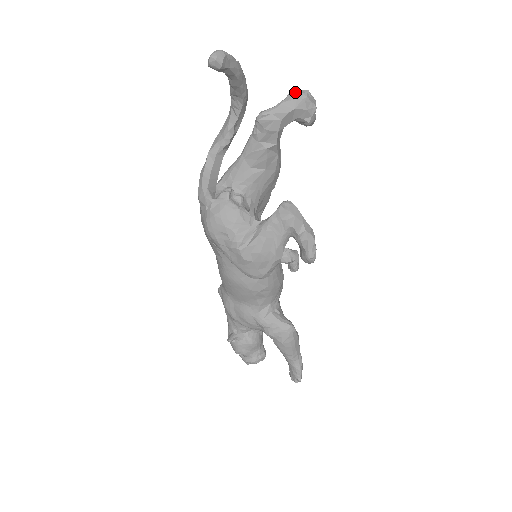
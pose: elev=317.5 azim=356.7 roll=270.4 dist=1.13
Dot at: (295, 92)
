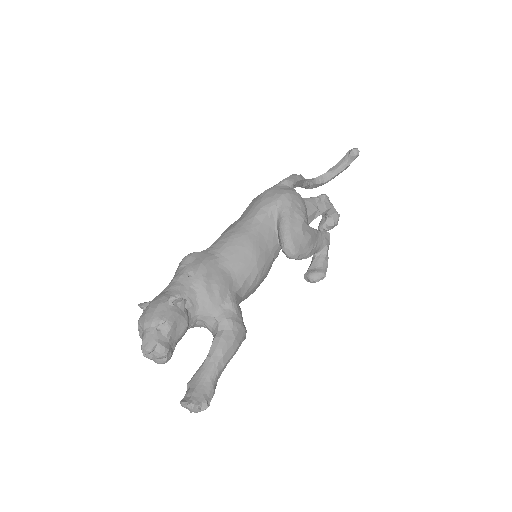
Dot at: occluded
